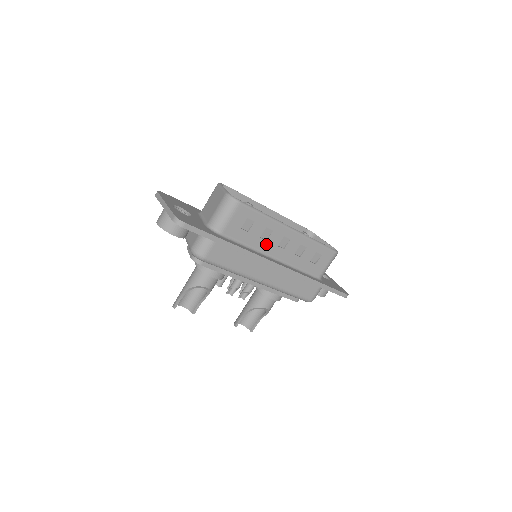
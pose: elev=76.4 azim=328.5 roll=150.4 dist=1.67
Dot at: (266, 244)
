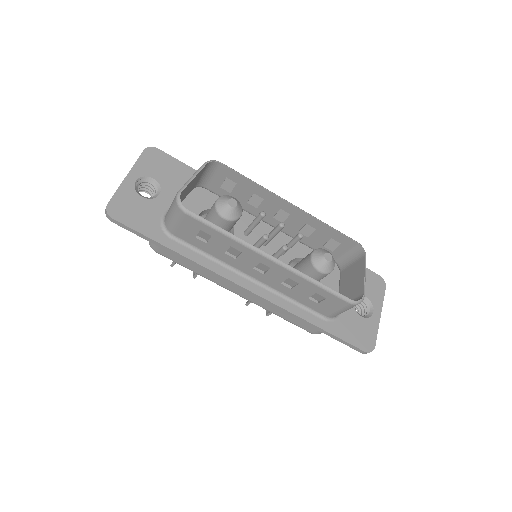
Dot at: (236, 261)
